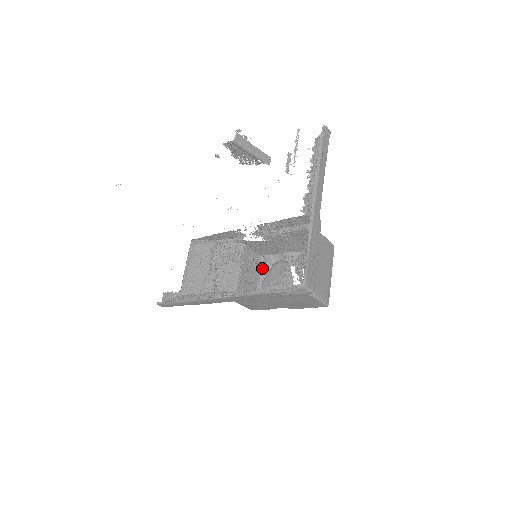
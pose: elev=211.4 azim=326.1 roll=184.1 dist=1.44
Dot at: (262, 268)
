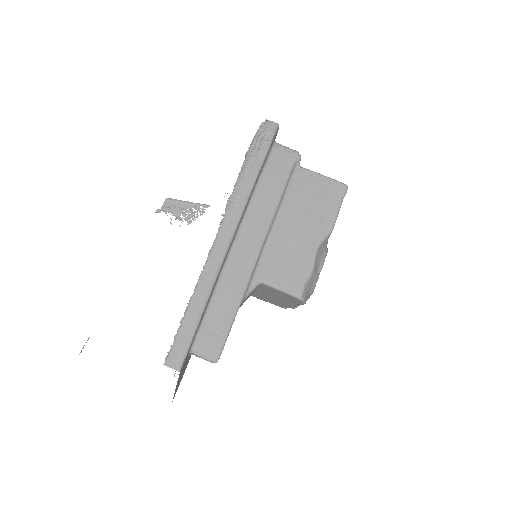
Dot at: occluded
